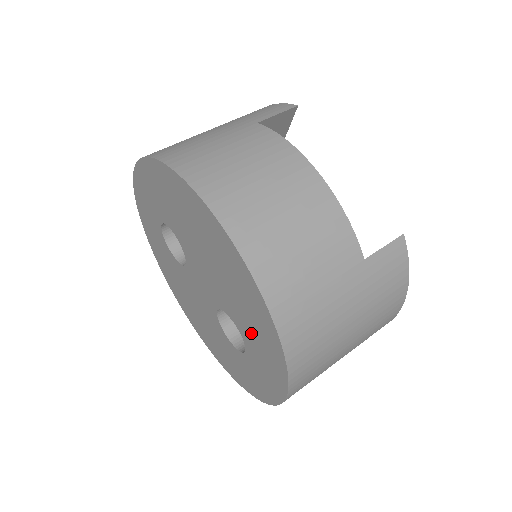
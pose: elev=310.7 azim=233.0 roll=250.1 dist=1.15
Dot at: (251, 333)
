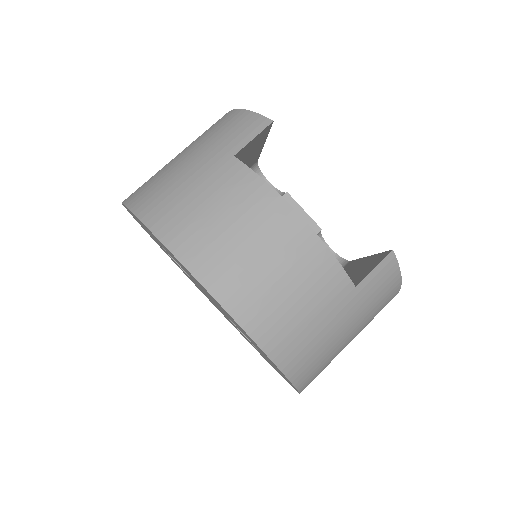
Dot at: (261, 352)
